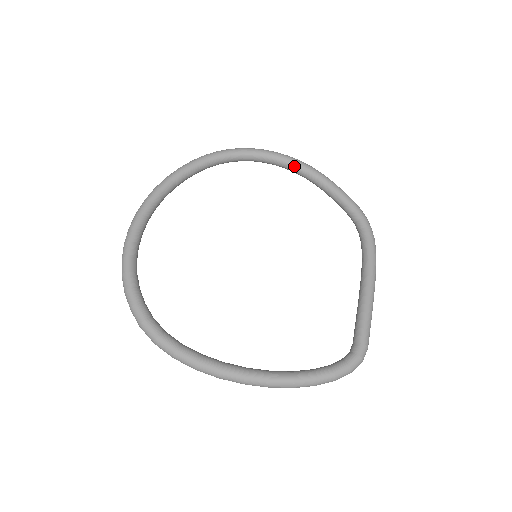
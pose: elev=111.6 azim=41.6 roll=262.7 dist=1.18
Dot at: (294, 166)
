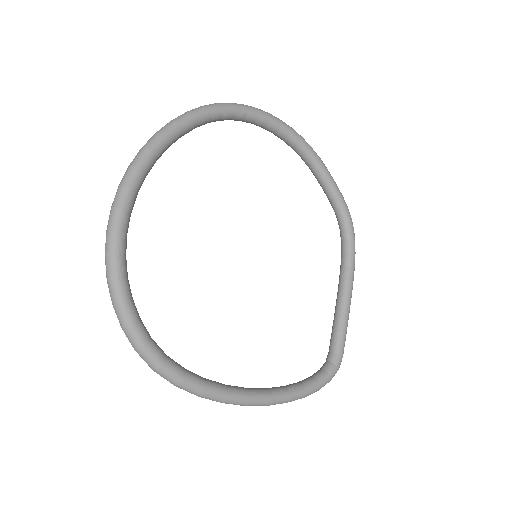
Dot at: (296, 143)
